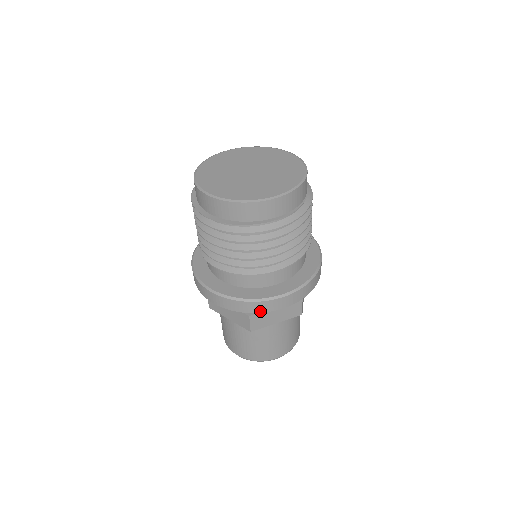
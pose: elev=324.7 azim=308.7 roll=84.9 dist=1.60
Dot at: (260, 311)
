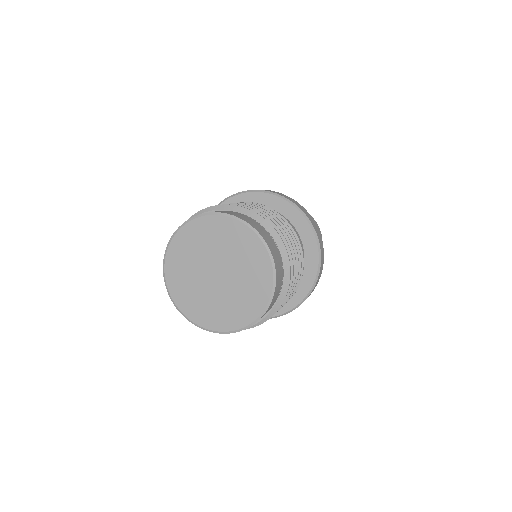
Dot at: occluded
